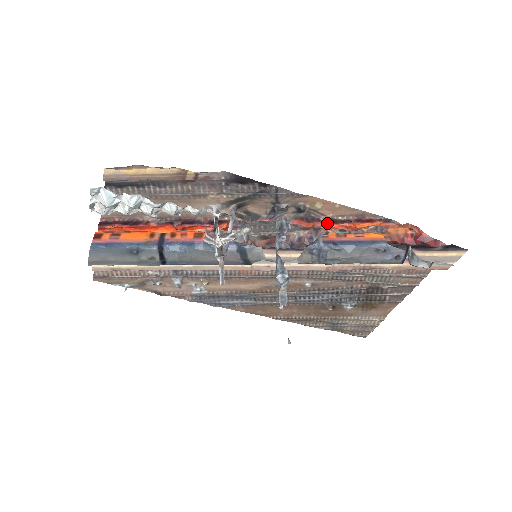
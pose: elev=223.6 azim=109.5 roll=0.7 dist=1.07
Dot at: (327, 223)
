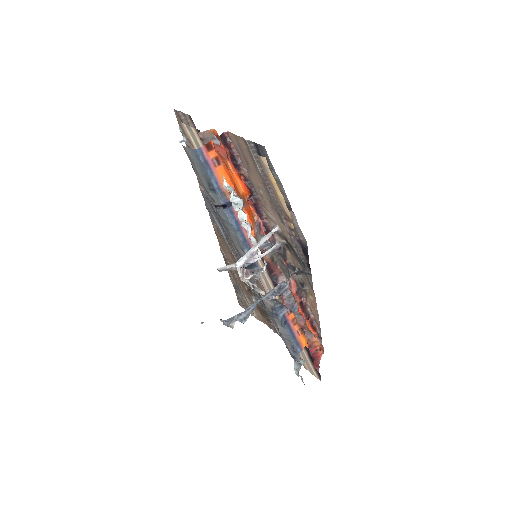
Dot at: (301, 306)
